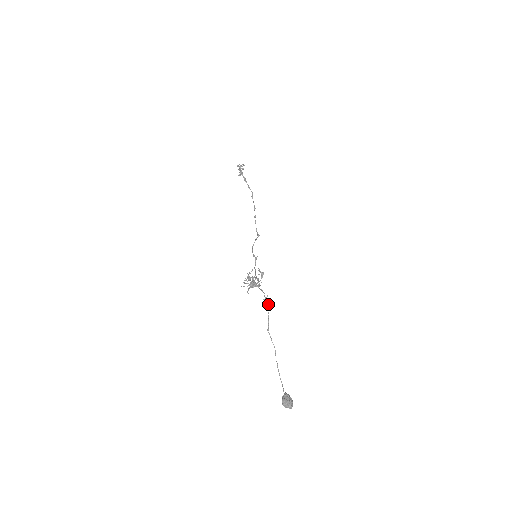
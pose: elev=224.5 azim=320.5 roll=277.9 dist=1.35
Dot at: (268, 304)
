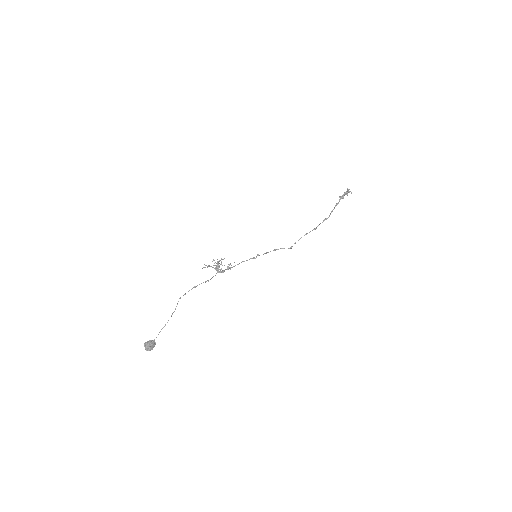
Dot at: occluded
